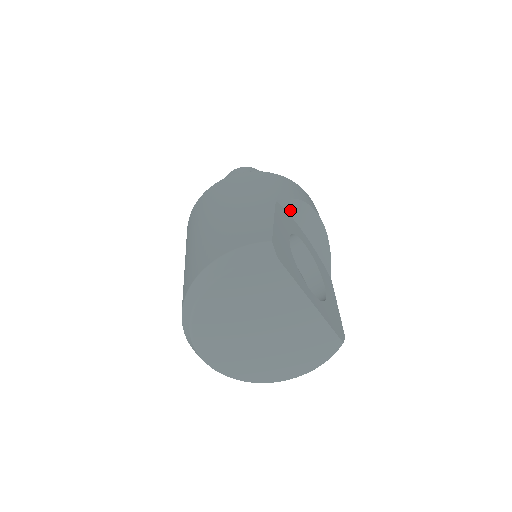
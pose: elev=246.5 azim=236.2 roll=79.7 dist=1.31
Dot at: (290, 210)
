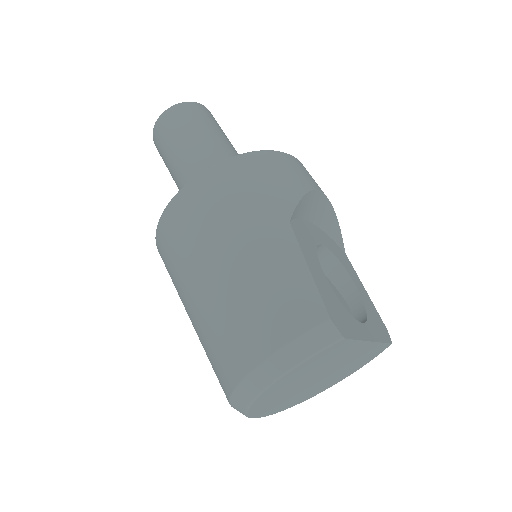
Dot at: (299, 213)
